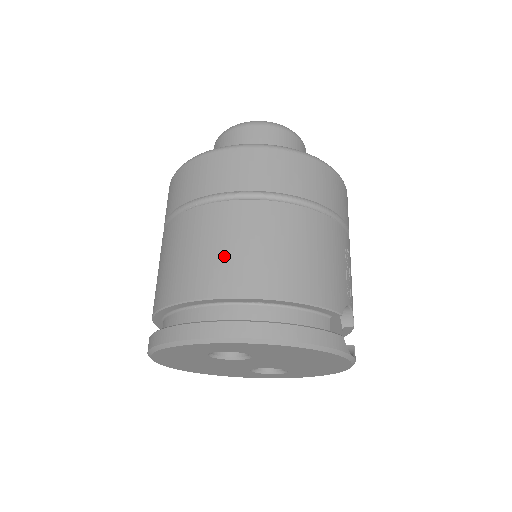
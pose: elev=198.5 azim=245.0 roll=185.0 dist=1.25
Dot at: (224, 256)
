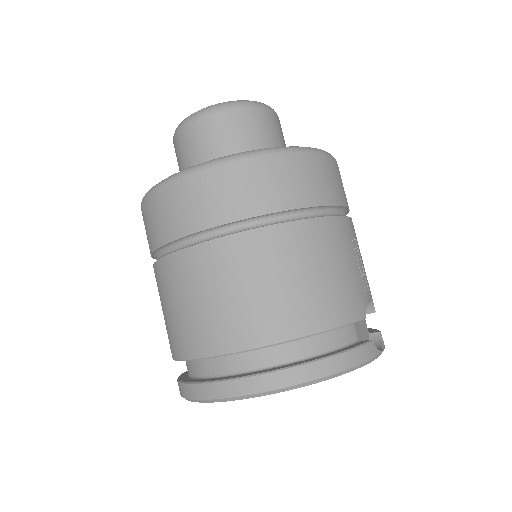
Dot at: (234, 305)
